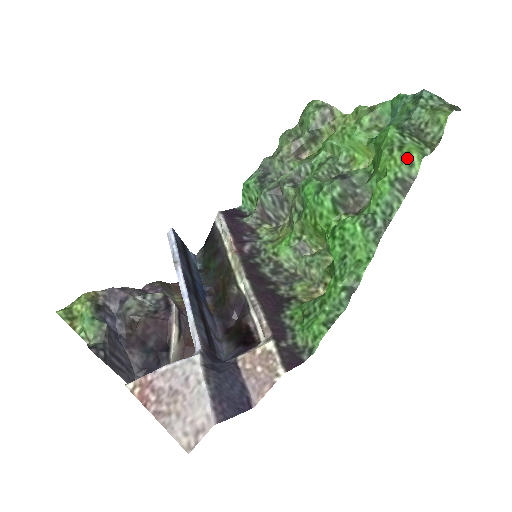
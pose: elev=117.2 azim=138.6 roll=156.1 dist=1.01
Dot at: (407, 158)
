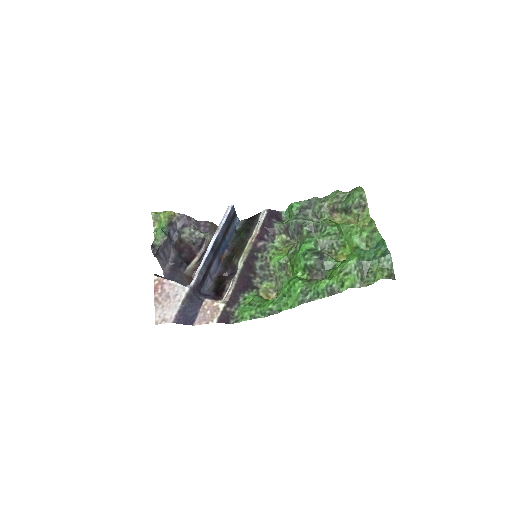
Dot at: (342, 282)
